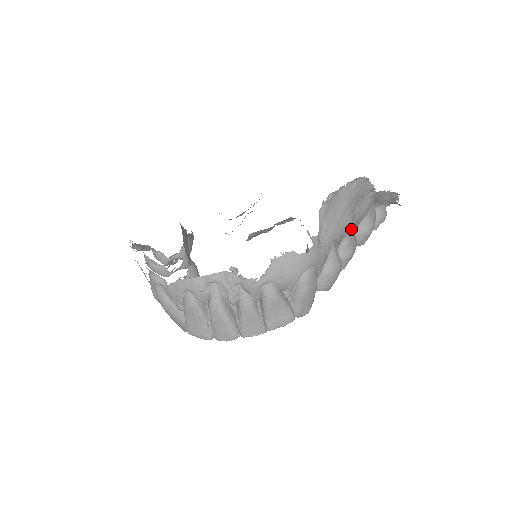
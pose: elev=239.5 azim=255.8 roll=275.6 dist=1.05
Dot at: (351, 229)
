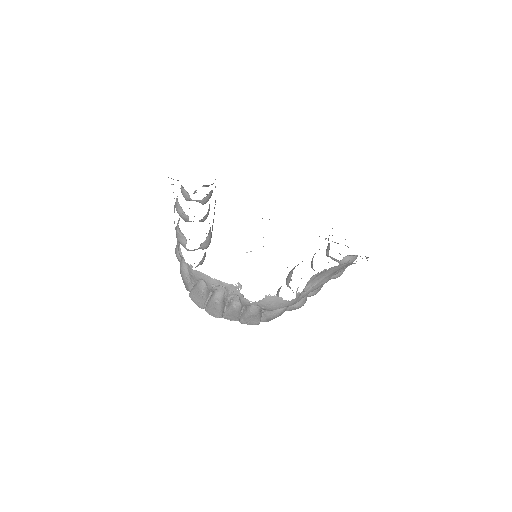
Dot at: occluded
